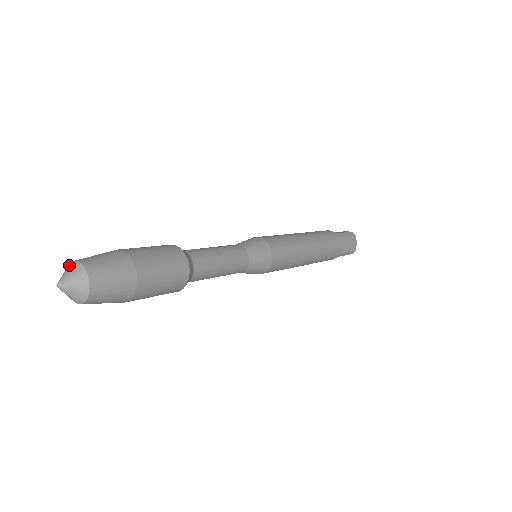
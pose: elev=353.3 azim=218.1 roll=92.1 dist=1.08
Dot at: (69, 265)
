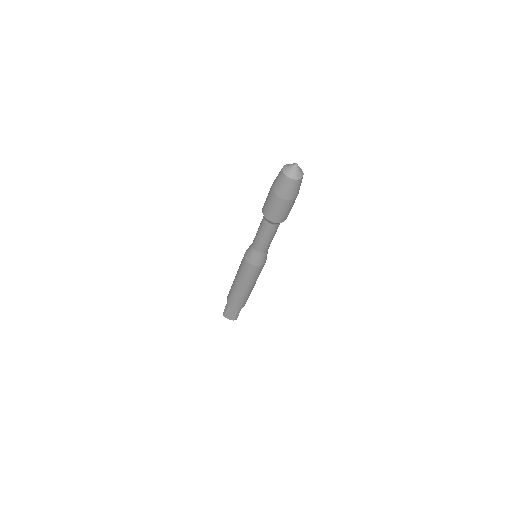
Dot at: occluded
